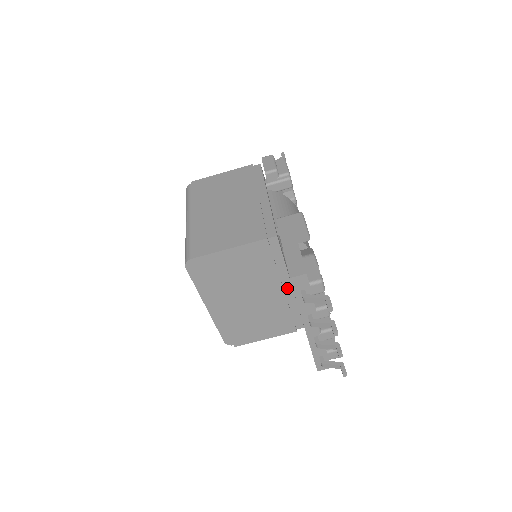
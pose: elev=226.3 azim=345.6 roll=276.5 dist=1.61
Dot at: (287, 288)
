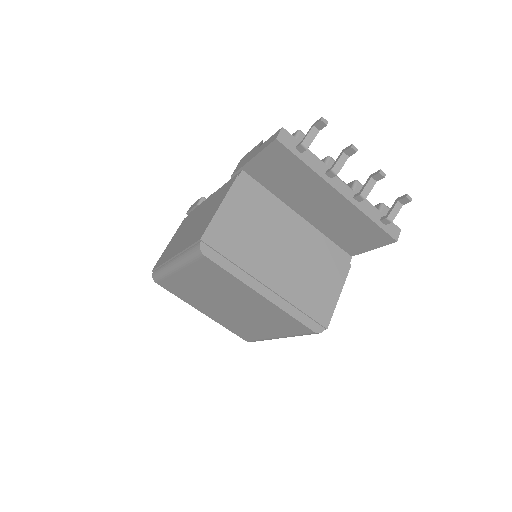
Dot at: (298, 220)
